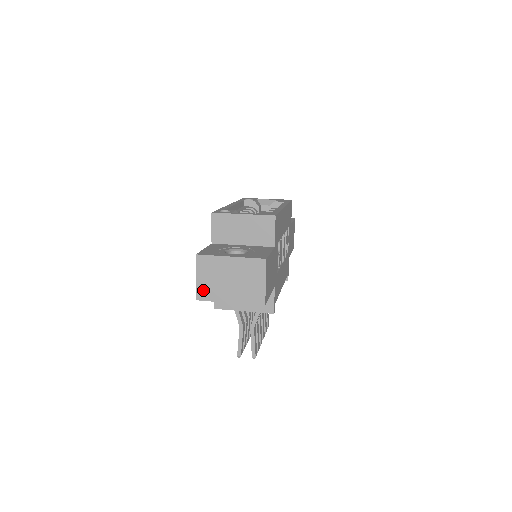
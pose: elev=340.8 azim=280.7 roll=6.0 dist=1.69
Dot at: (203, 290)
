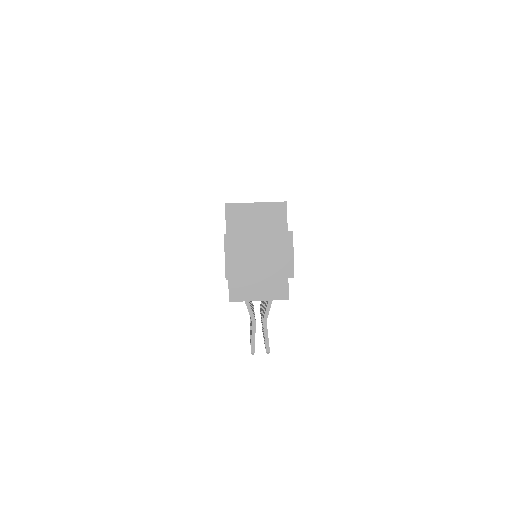
Dot at: (232, 269)
